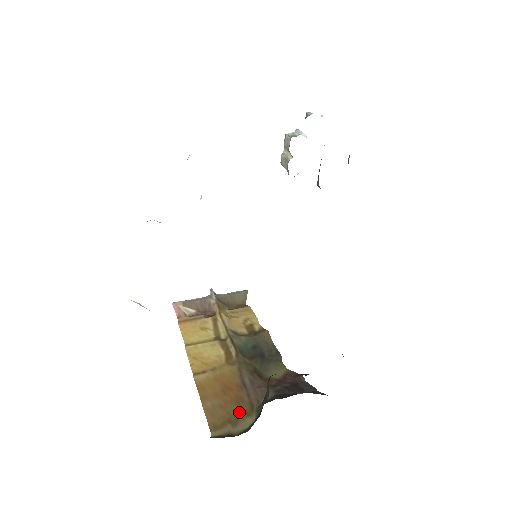
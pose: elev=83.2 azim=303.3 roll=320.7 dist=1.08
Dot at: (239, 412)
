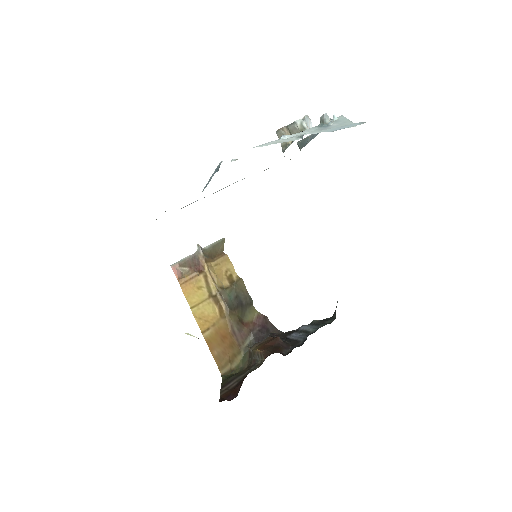
Dot at: (234, 353)
